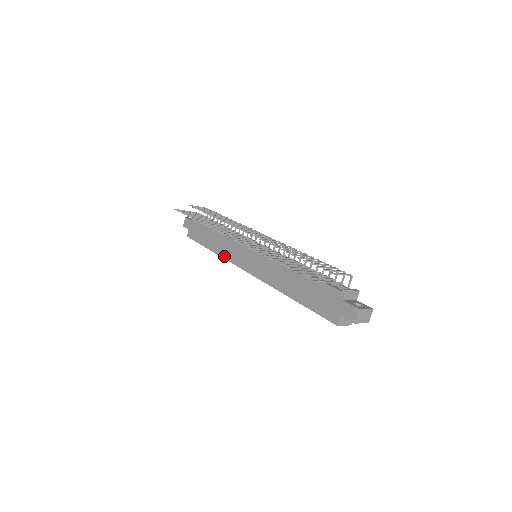
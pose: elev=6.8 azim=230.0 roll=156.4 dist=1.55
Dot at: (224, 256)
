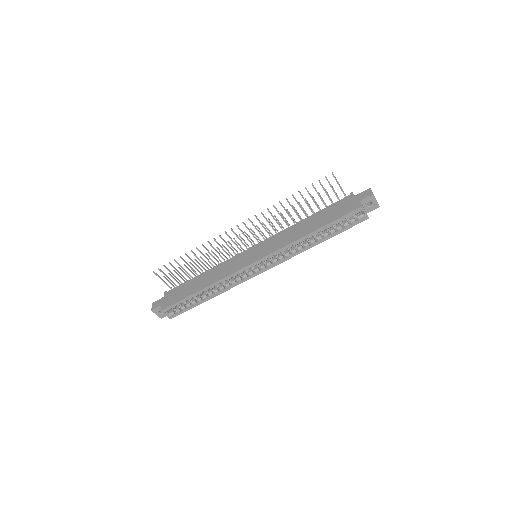
Dot at: (221, 278)
